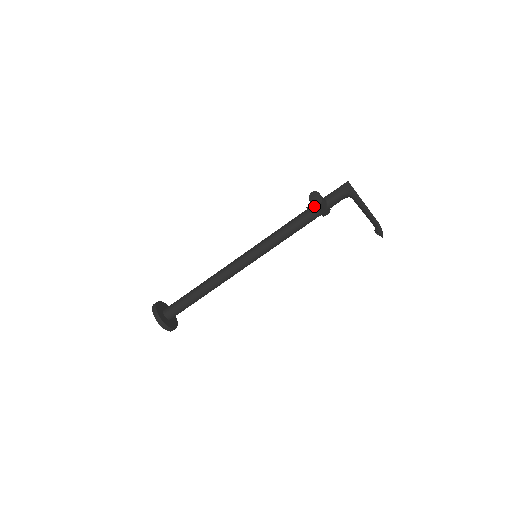
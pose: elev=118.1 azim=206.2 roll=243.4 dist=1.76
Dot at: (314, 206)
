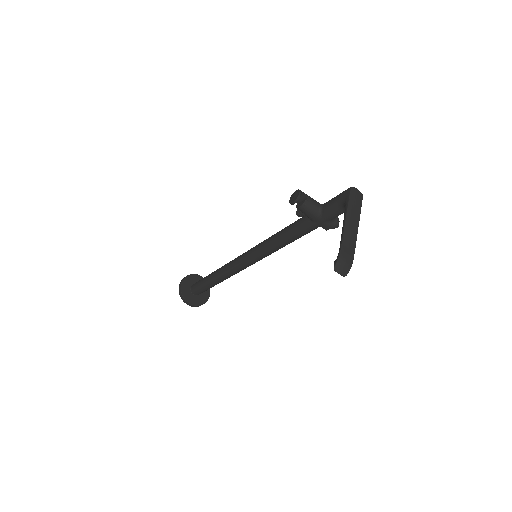
Dot at: (300, 210)
